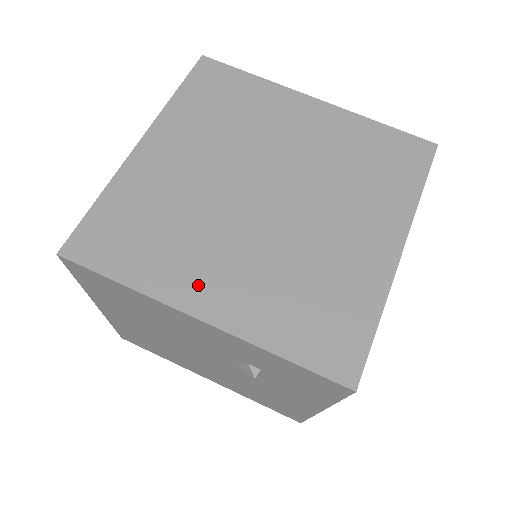
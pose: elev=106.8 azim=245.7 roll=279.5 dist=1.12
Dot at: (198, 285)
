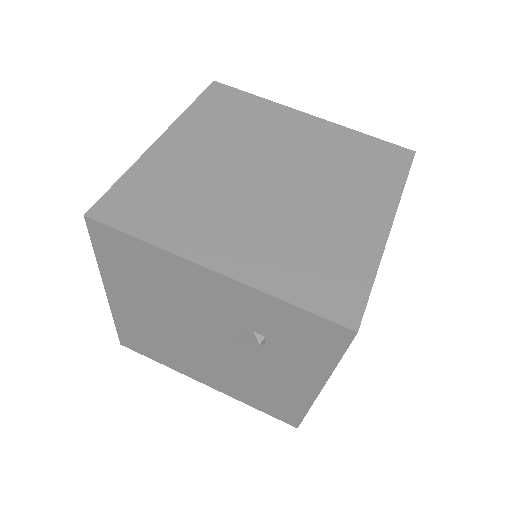
Dot at: (212, 244)
